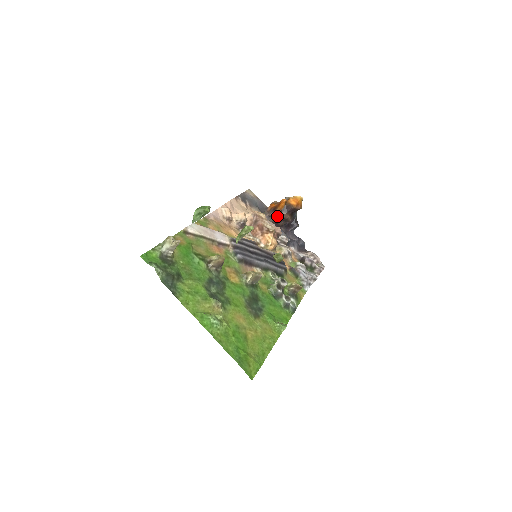
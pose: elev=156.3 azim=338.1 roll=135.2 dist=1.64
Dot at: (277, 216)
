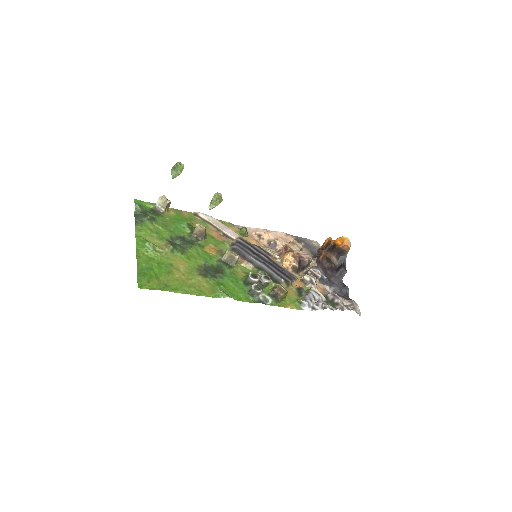
Dot at: (321, 254)
